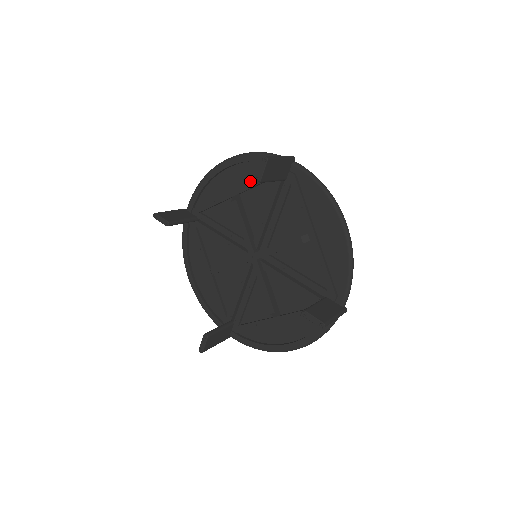
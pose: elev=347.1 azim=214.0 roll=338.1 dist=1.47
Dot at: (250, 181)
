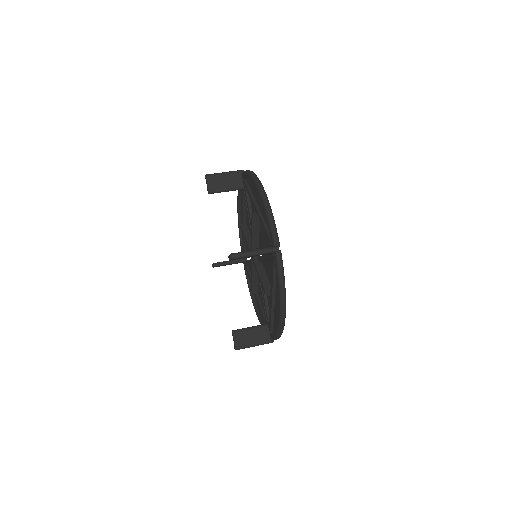
Dot at: (262, 221)
